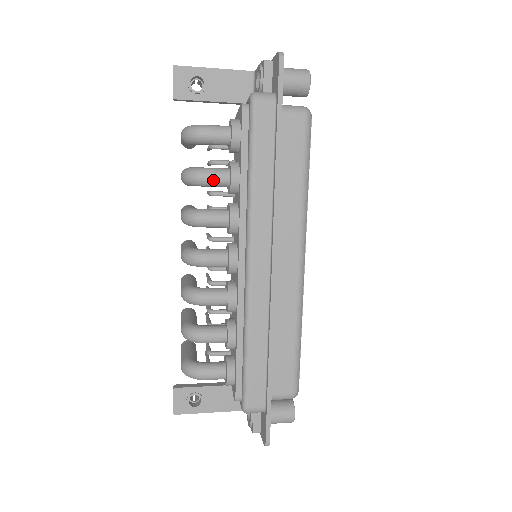
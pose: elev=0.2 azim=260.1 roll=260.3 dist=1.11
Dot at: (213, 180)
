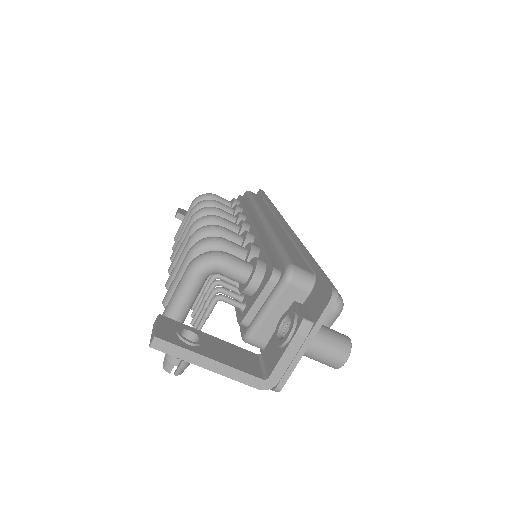
Dot at: (222, 204)
